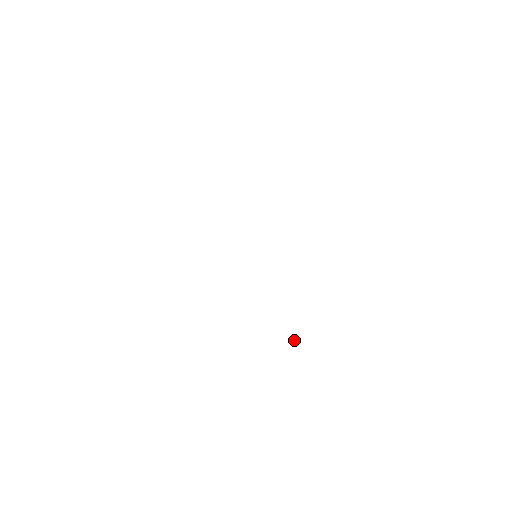
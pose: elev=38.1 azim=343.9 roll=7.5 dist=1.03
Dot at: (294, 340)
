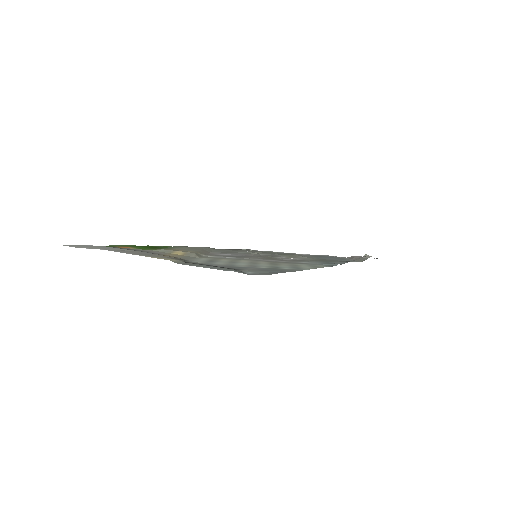
Dot at: (365, 255)
